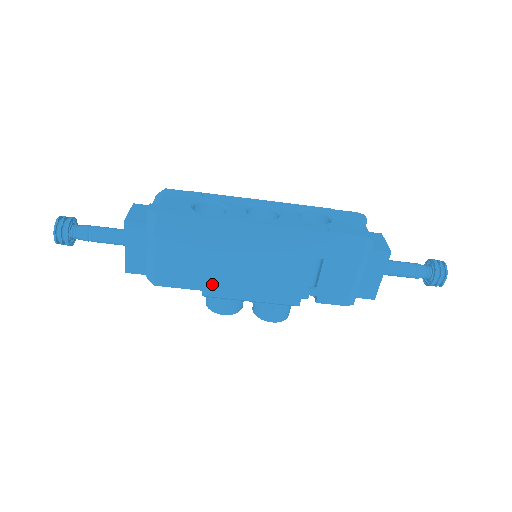
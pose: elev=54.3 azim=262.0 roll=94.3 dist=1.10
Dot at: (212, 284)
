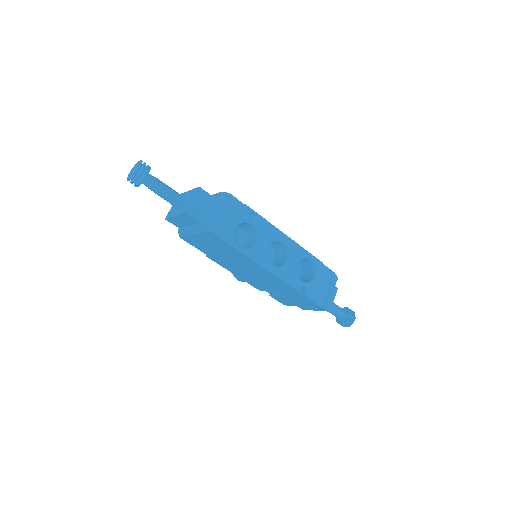
Dot at: (217, 259)
